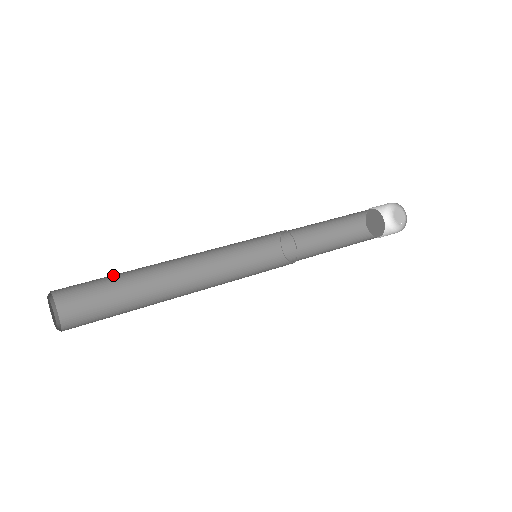
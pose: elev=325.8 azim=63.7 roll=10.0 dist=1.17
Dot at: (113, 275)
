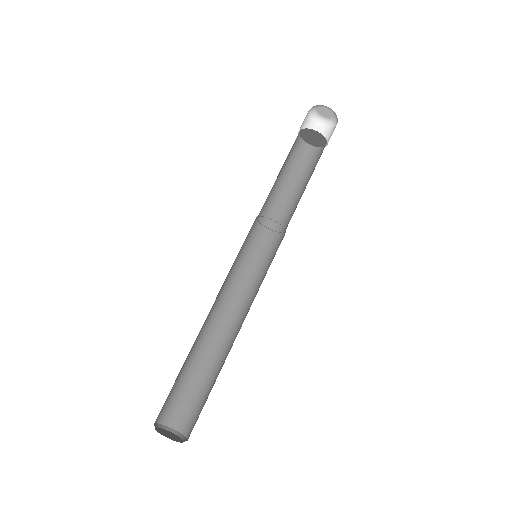
Dot at: occluded
